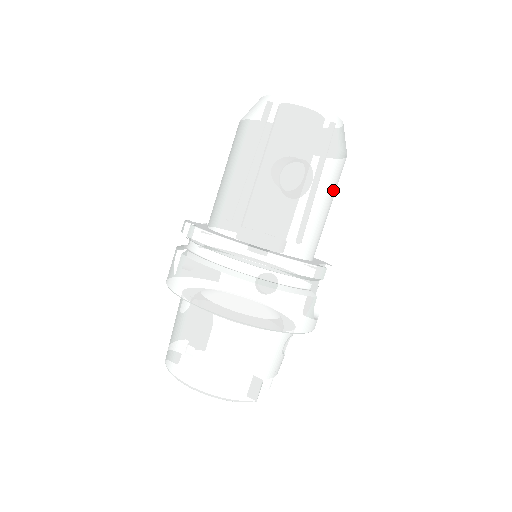
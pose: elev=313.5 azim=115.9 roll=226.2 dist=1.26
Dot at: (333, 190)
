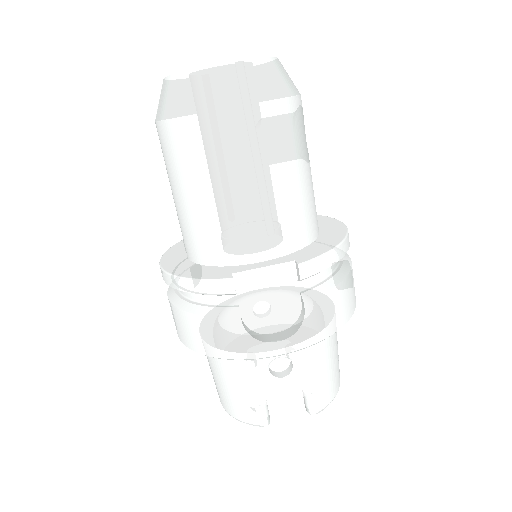
Dot at: (236, 165)
